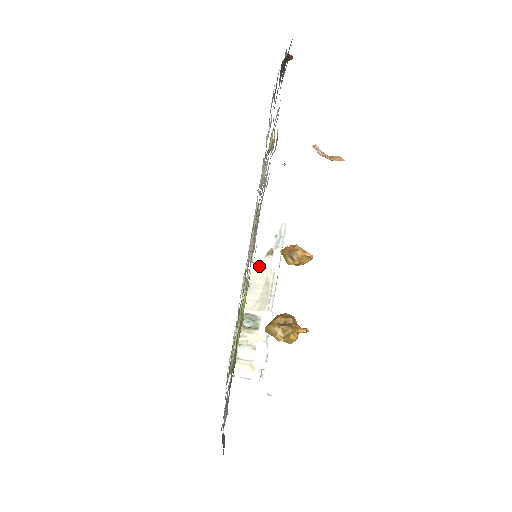
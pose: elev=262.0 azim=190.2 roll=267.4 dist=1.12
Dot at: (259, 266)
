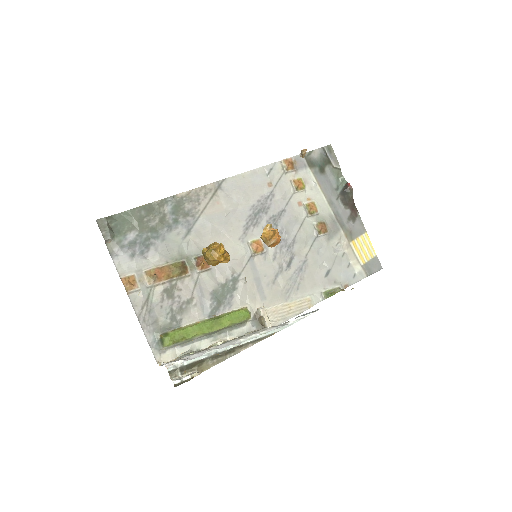
Dot at: occluded
